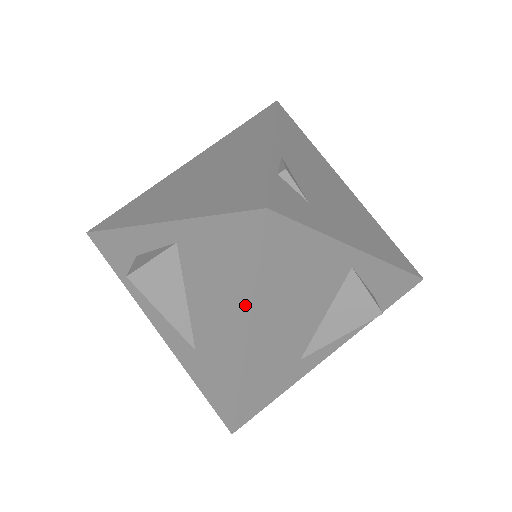
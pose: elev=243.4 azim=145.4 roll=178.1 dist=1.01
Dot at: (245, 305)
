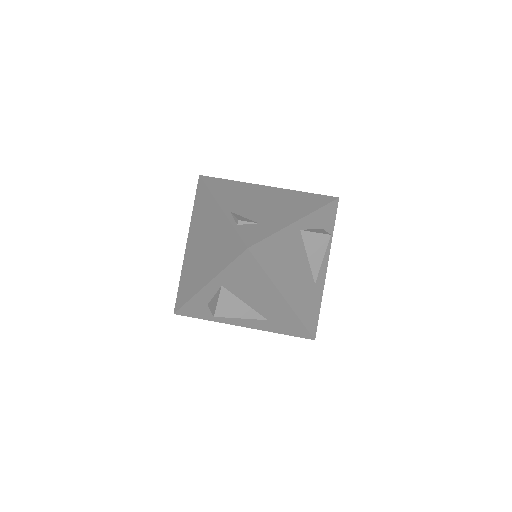
Dot at: (271, 286)
